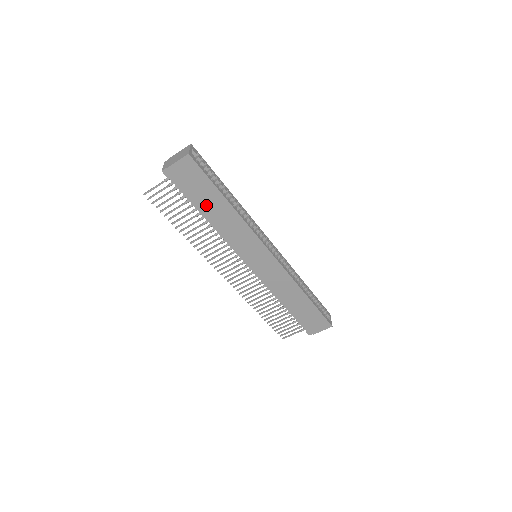
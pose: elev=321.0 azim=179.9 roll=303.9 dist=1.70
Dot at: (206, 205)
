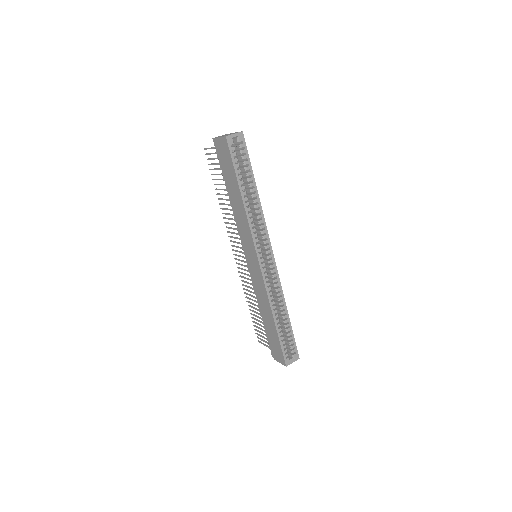
Dot at: (230, 186)
